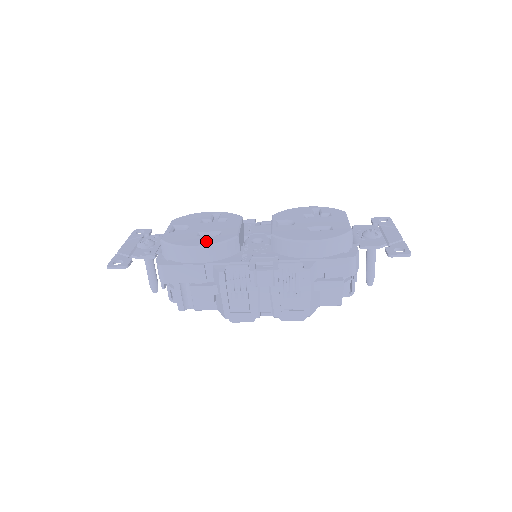
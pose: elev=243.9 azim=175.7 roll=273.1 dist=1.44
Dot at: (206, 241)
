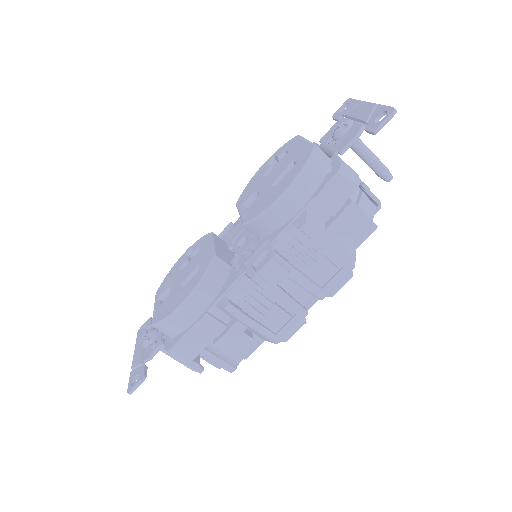
Dot at: (189, 288)
